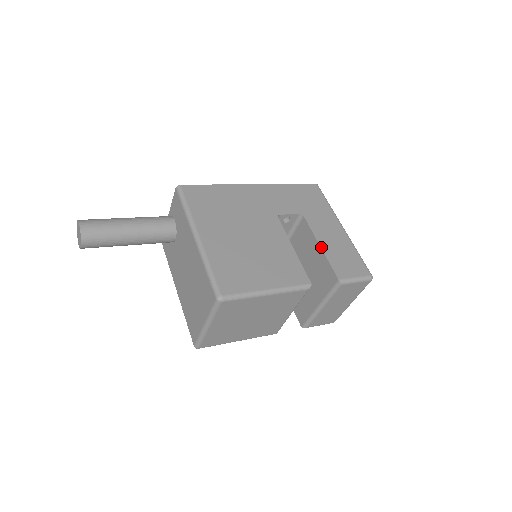
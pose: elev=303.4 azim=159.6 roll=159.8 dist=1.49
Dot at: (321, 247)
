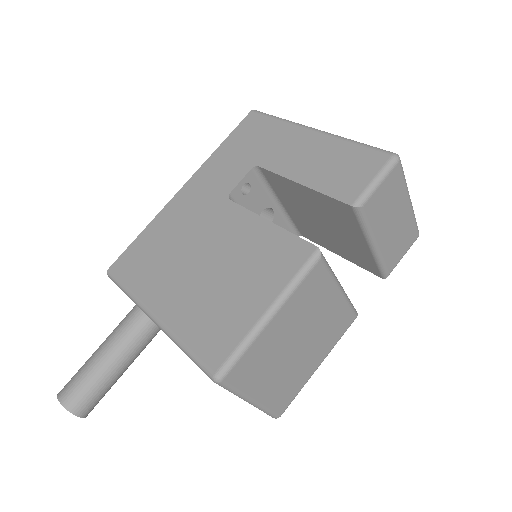
Dot at: (302, 184)
